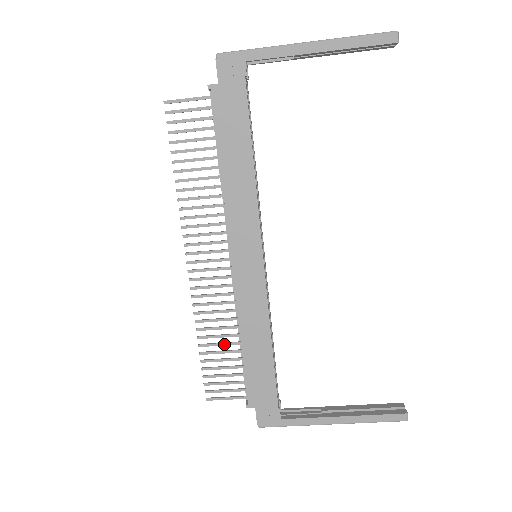
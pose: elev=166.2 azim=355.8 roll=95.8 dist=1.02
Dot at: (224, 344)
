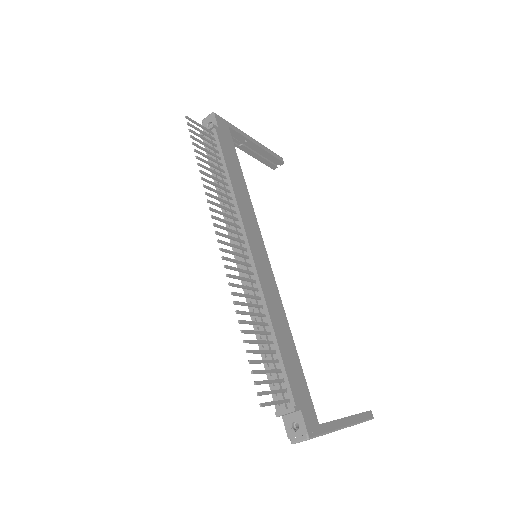
Dot at: (260, 332)
